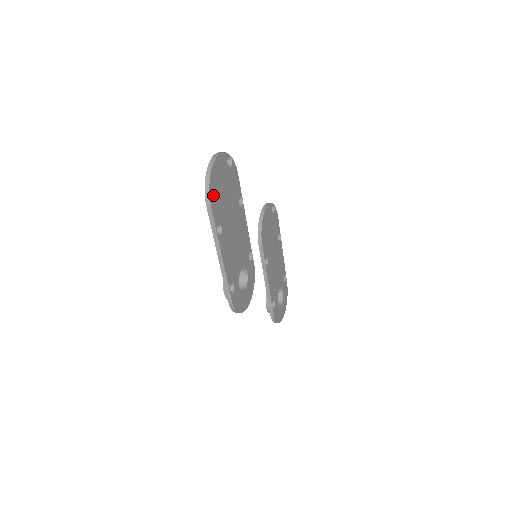
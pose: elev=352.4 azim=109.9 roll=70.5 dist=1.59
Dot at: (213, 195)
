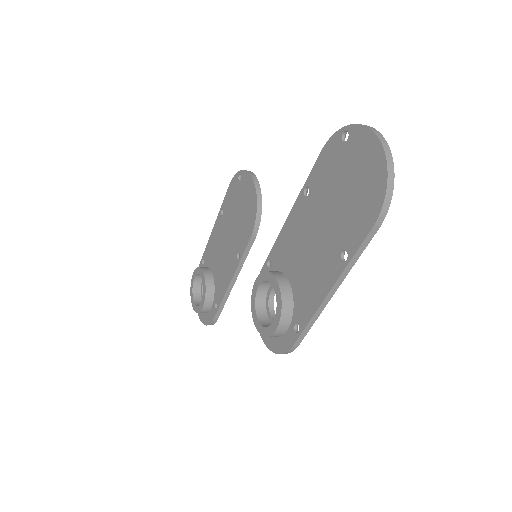
Dot at: occluded
